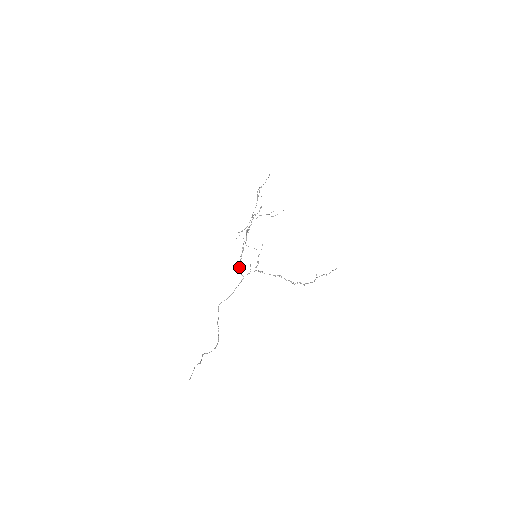
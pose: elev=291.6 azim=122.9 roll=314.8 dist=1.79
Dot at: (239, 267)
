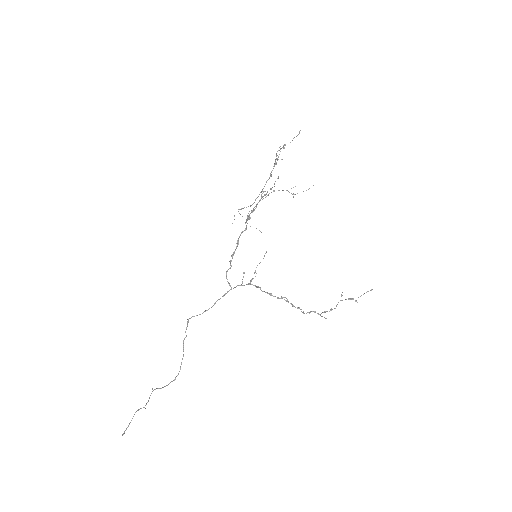
Dot at: (227, 271)
